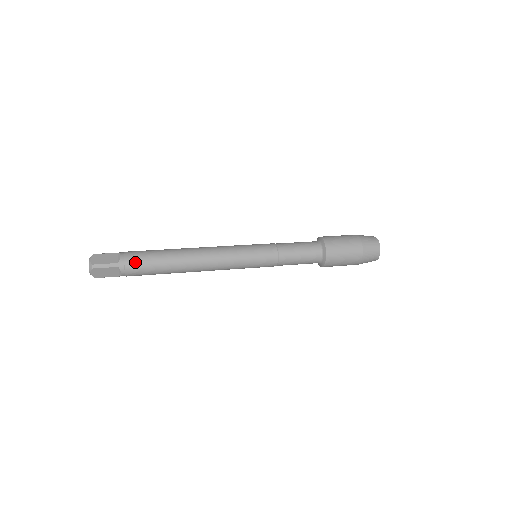
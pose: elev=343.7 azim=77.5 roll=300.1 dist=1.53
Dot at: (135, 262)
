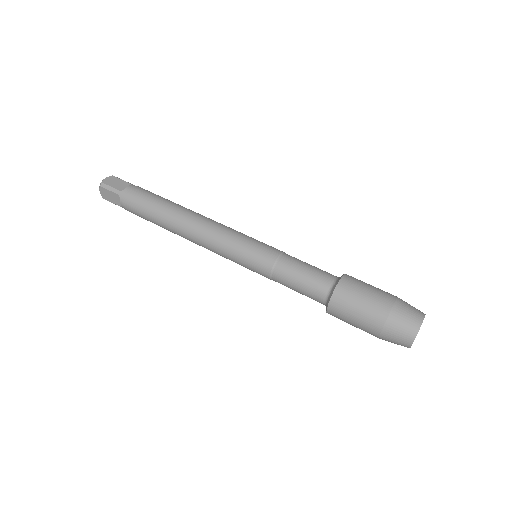
Dot at: (134, 197)
